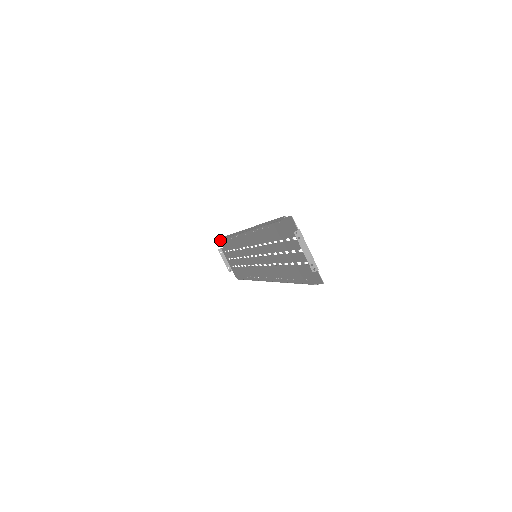
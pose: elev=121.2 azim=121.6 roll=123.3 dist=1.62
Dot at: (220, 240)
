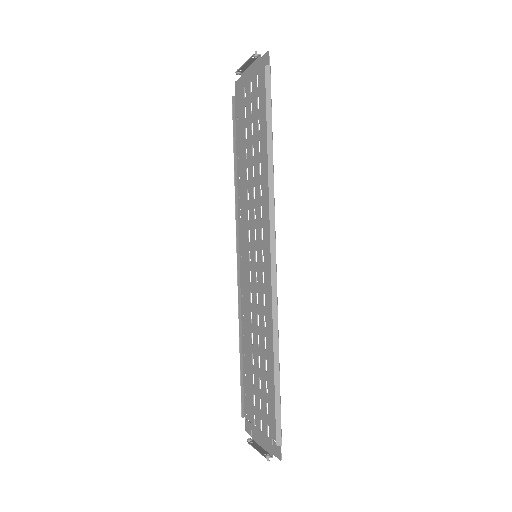
Dot at: (245, 411)
